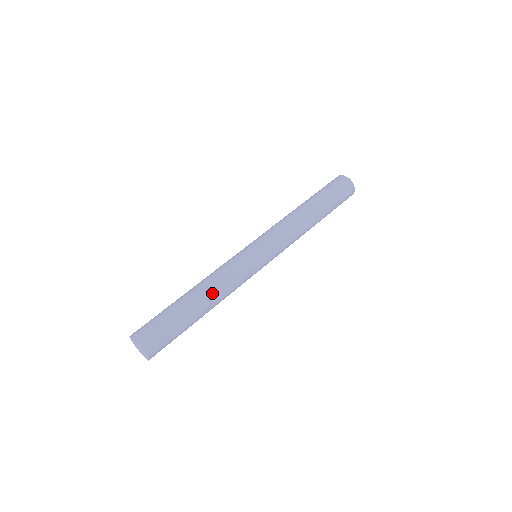
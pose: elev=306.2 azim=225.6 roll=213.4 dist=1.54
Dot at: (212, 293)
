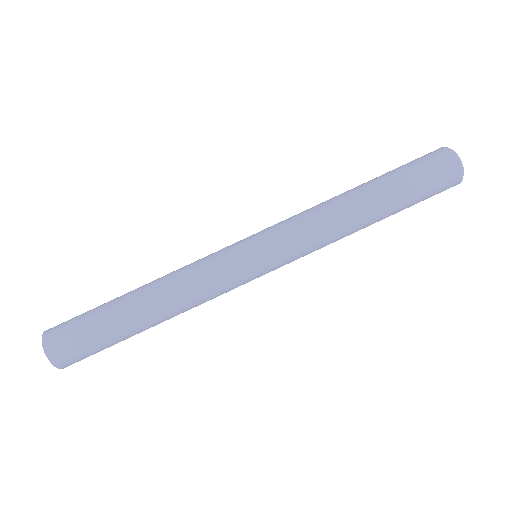
Dot at: (159, 291)
